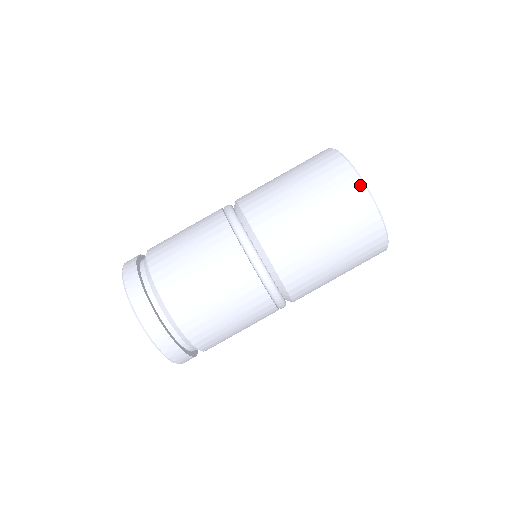
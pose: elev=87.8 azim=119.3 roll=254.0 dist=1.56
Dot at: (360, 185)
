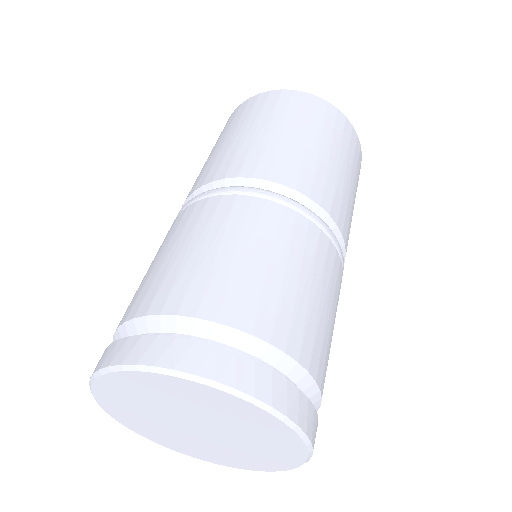
Dot at: (234, 112)
